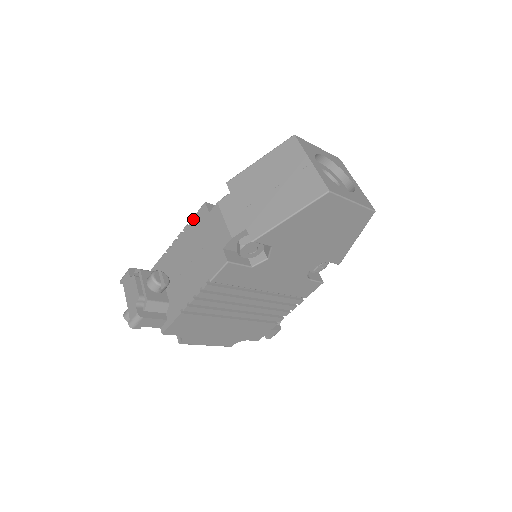
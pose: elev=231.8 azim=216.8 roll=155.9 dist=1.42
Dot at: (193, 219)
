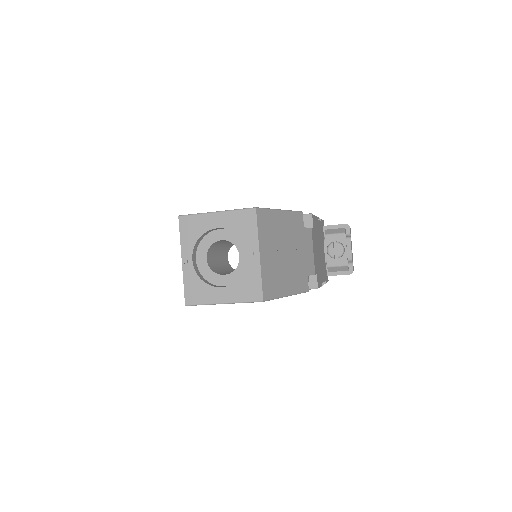
Dot at: occluded
